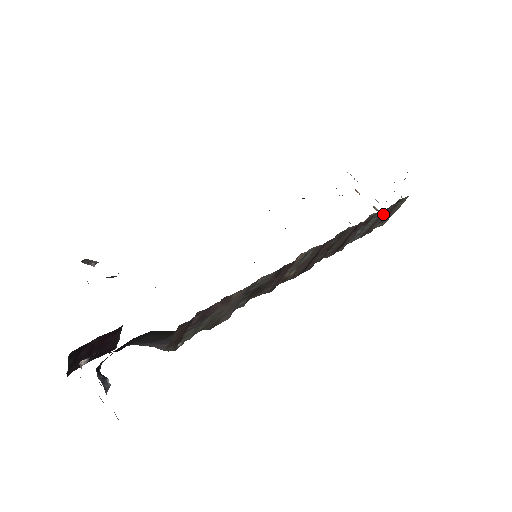
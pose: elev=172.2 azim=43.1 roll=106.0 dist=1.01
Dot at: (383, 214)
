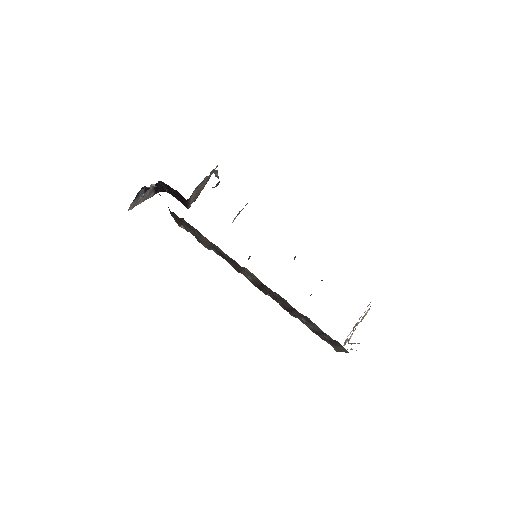
Dot at: (324, 334)
